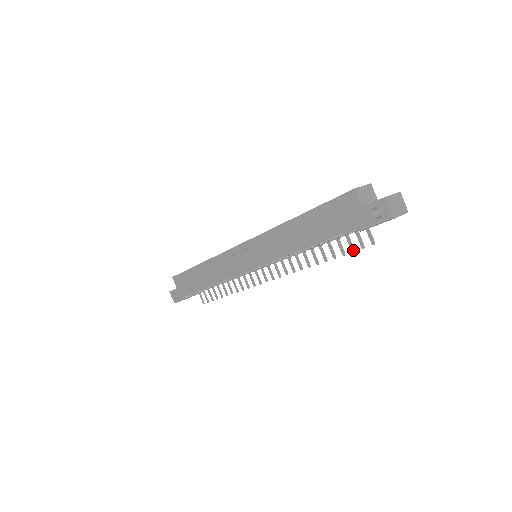
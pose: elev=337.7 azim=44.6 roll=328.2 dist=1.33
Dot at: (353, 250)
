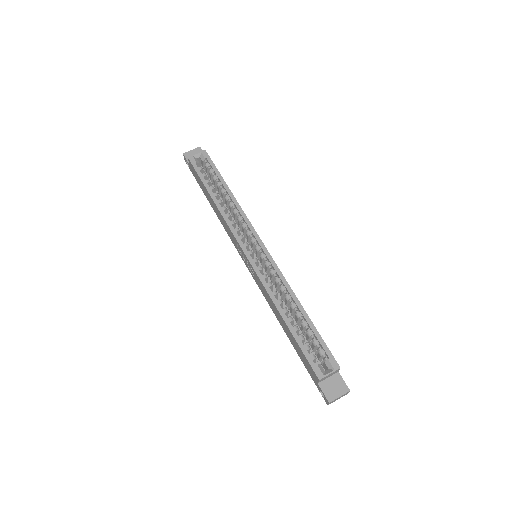
Dot at: occluded
